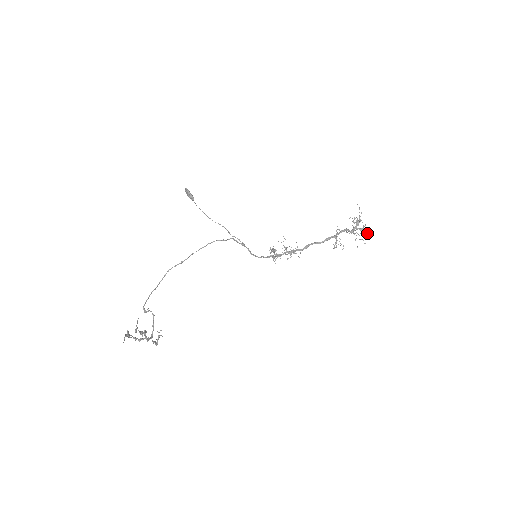
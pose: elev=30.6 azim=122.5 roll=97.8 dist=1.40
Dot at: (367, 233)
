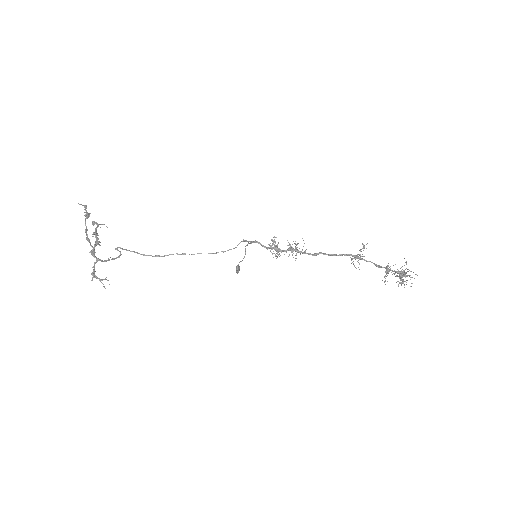
Dot at: (409, 276)
